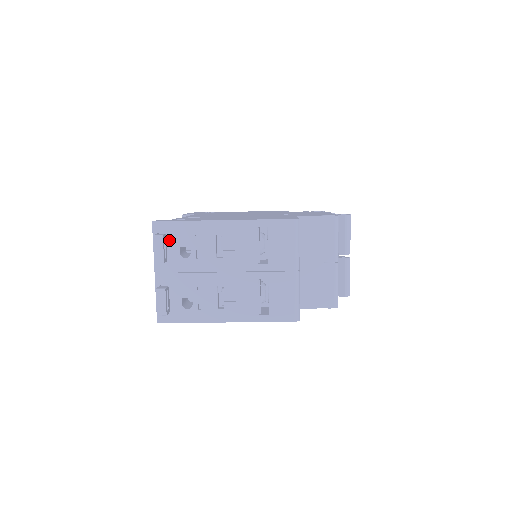
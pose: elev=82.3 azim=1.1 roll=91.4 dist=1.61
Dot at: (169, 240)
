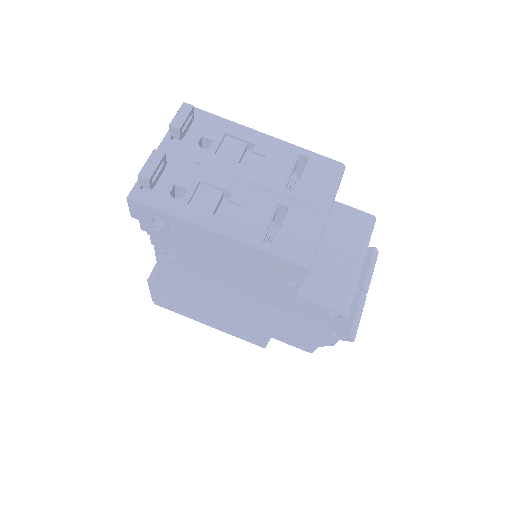
Dot at: (194, 126)
